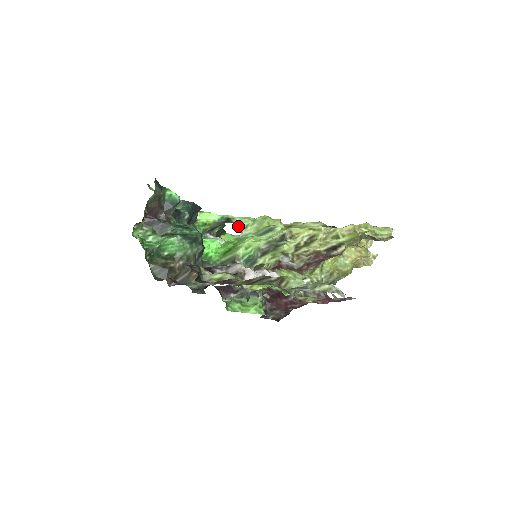
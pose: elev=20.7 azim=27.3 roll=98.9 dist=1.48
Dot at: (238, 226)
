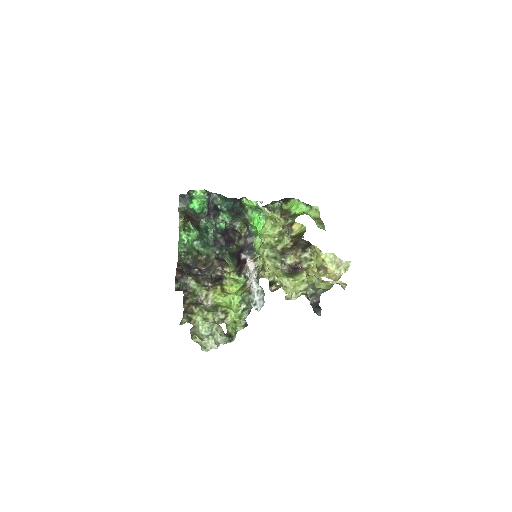
Dot at: occluded
